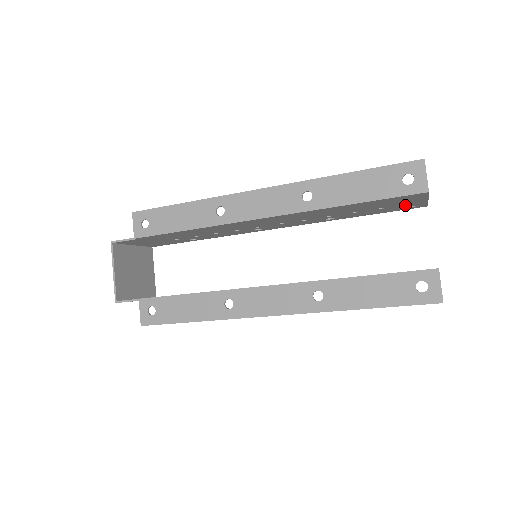
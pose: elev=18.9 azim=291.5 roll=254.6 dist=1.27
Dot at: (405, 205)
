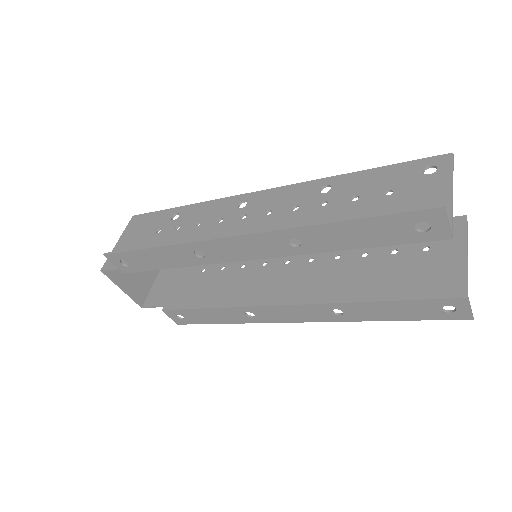
Dot at: (421, 186)
